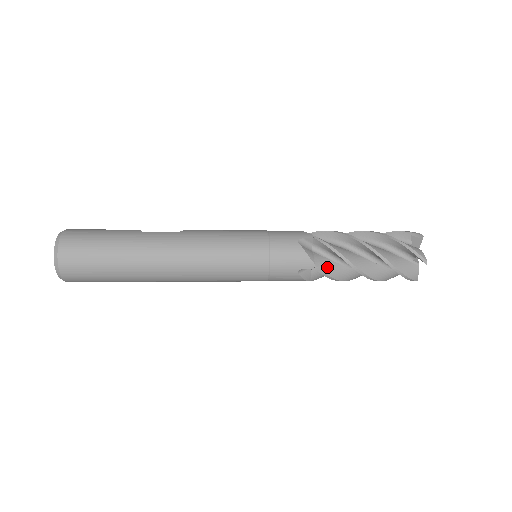
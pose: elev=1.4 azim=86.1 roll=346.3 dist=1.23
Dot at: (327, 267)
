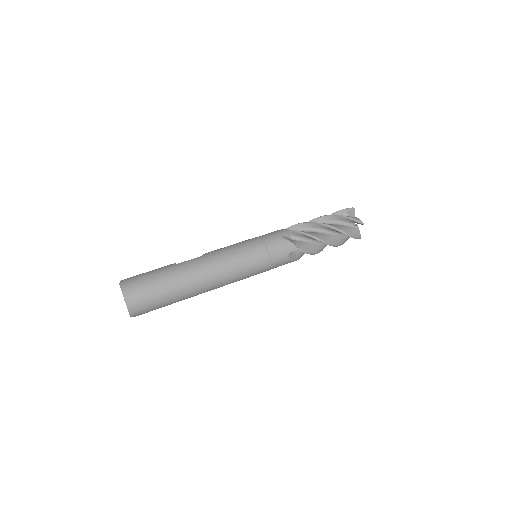
Dot at: (305, 247)
